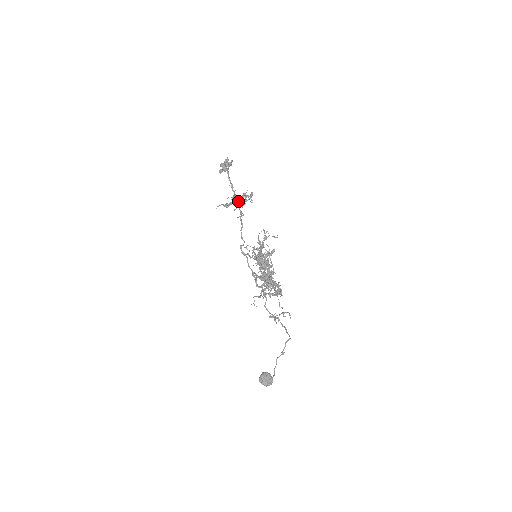
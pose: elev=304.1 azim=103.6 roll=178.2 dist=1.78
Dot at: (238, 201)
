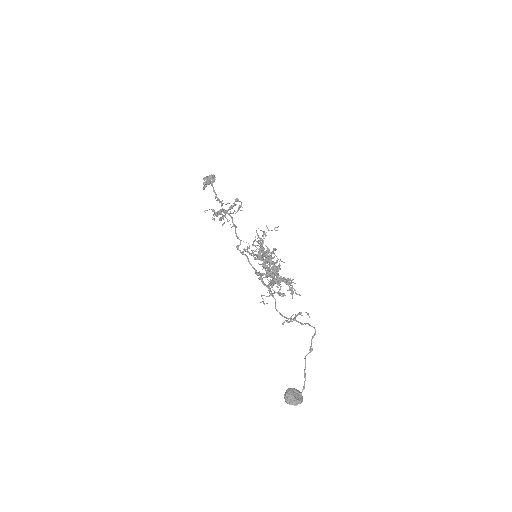
Dot at: occluded
